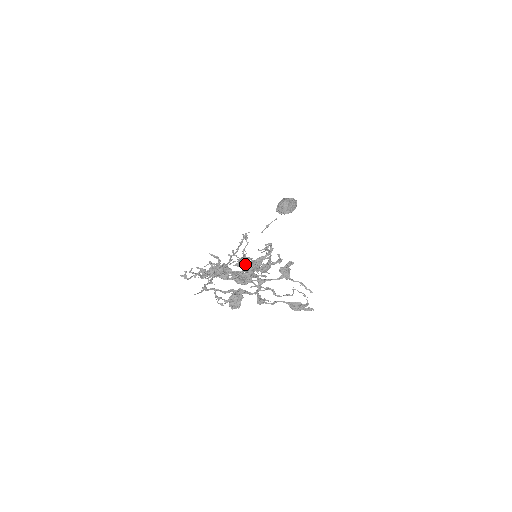
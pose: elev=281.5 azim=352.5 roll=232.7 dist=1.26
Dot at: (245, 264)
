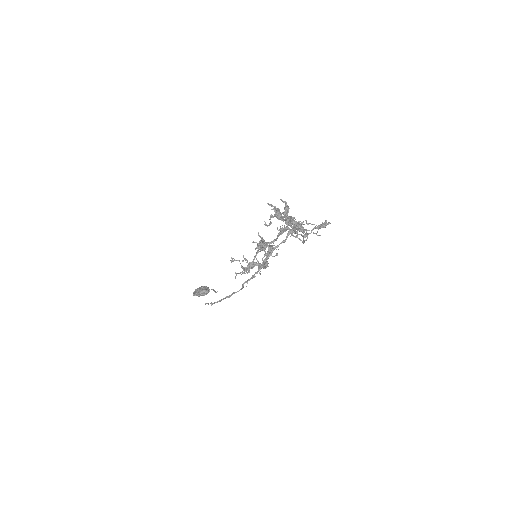
Dot at: (282, 212)
